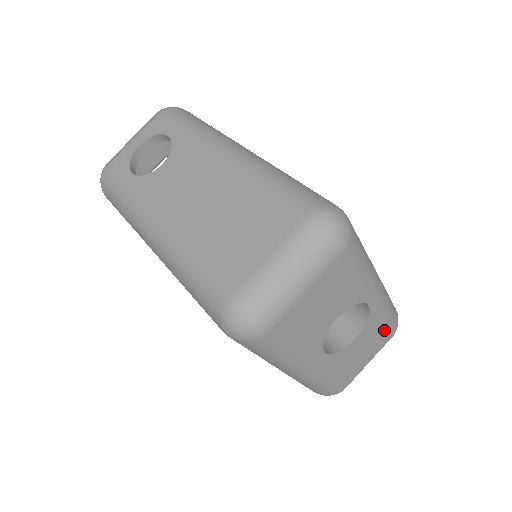
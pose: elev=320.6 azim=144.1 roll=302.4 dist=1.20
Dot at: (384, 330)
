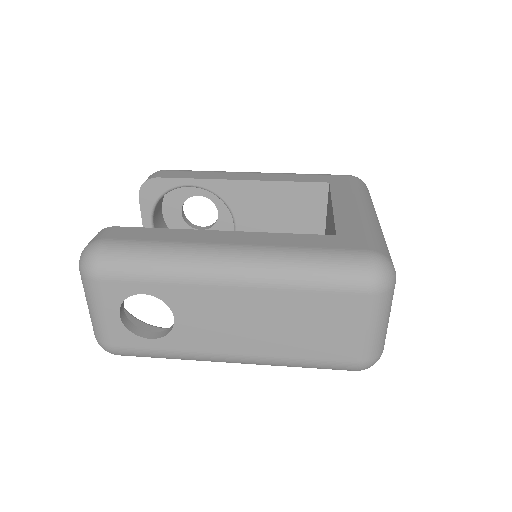
Dot at: occluded
